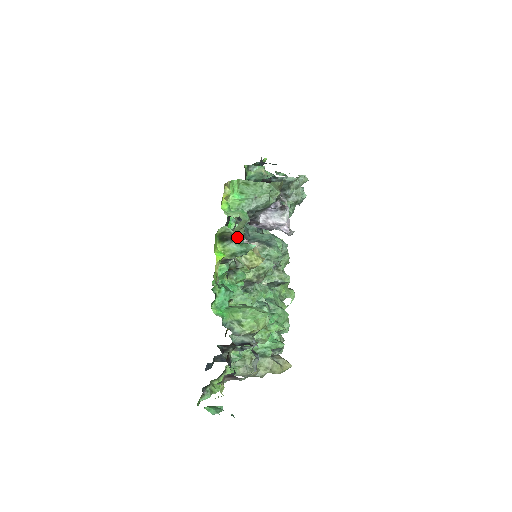
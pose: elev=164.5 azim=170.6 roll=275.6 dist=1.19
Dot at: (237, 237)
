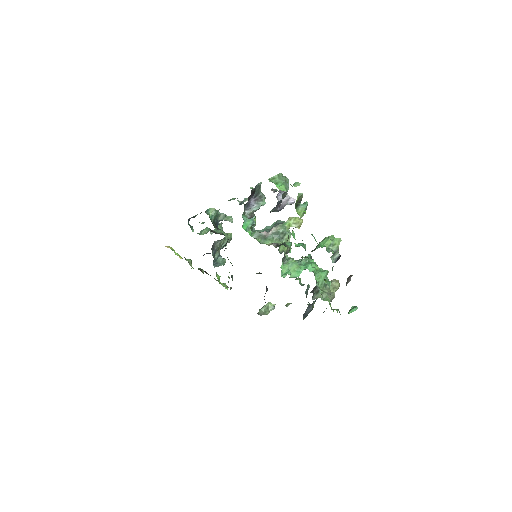
Dot at: occluded
